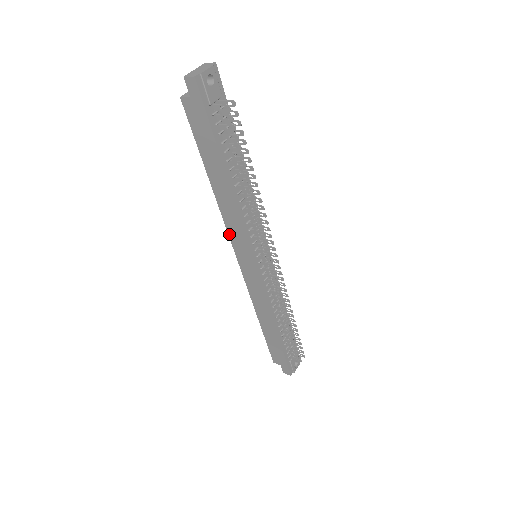
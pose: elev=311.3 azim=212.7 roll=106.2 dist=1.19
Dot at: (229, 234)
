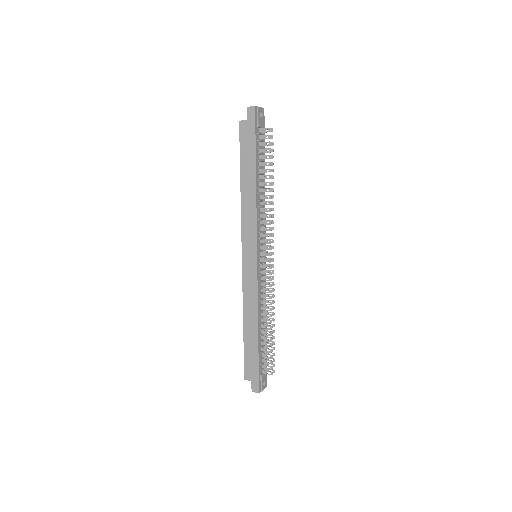
Dot at: (242, 230)
